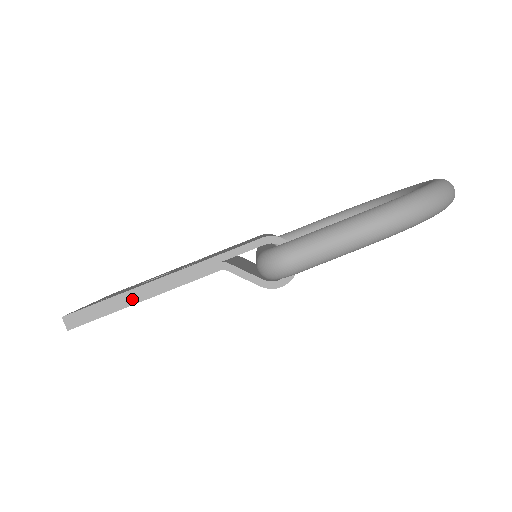
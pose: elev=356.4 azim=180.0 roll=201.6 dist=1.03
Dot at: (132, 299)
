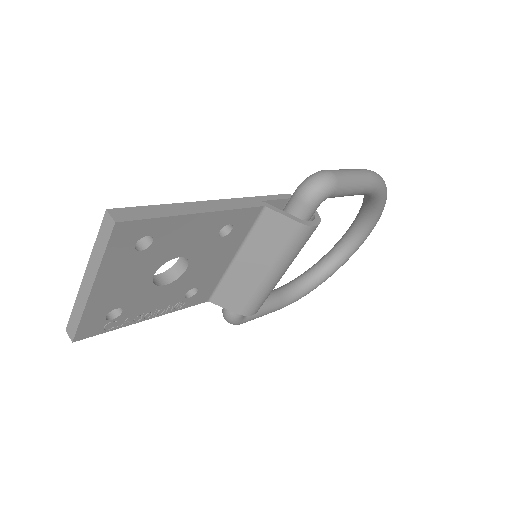
Dot at: (188, 210)
